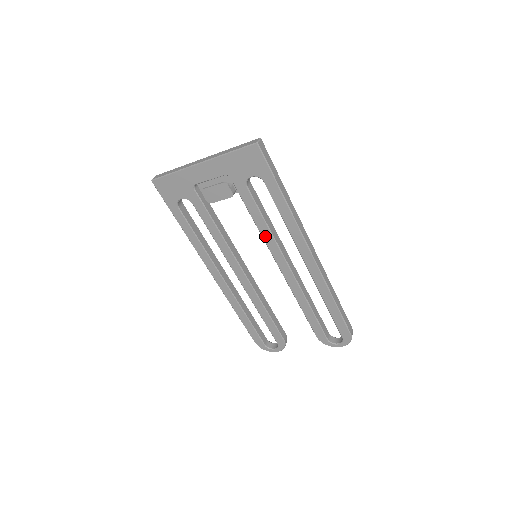
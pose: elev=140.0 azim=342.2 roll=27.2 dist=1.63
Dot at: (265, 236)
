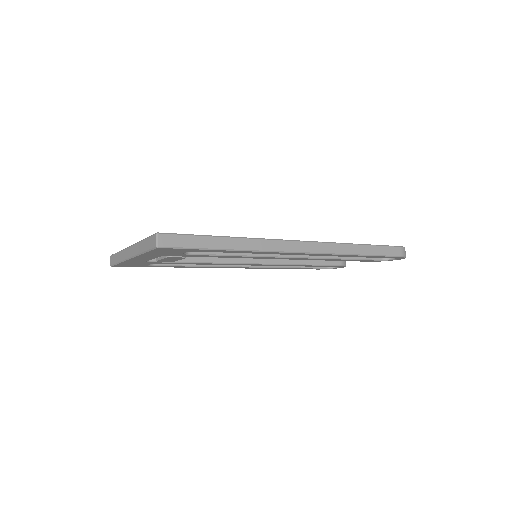
Dot at: occluded
